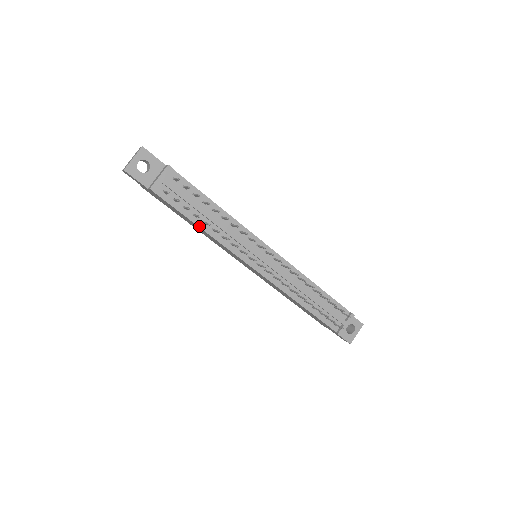
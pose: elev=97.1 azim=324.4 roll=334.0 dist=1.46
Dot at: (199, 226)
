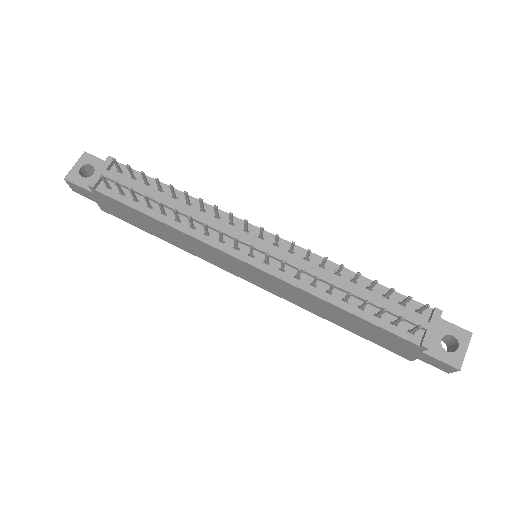
Dot at: (157, 219)
